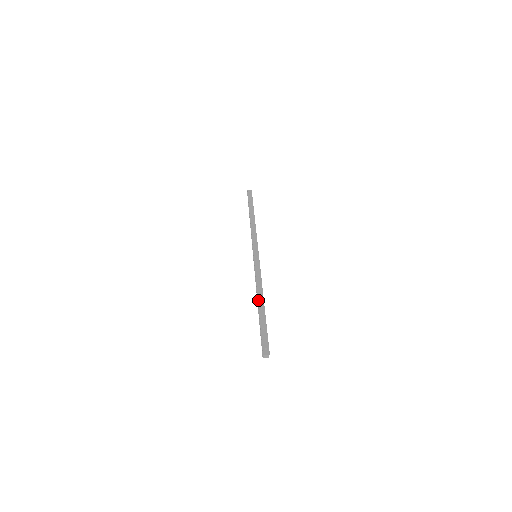
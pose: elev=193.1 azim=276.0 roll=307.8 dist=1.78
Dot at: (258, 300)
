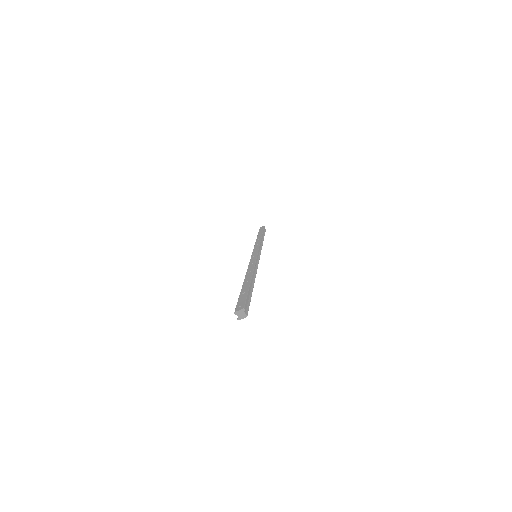
Dot at: occluded
